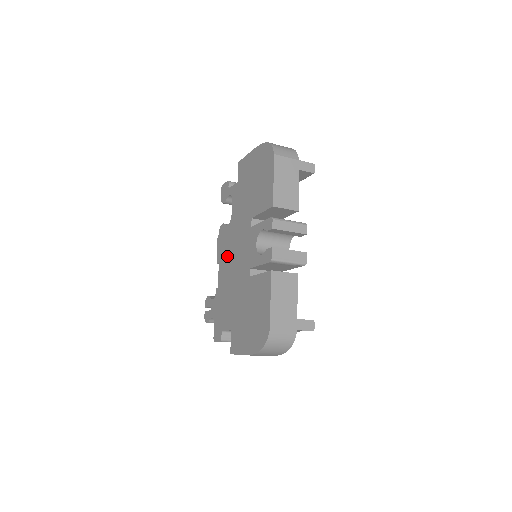
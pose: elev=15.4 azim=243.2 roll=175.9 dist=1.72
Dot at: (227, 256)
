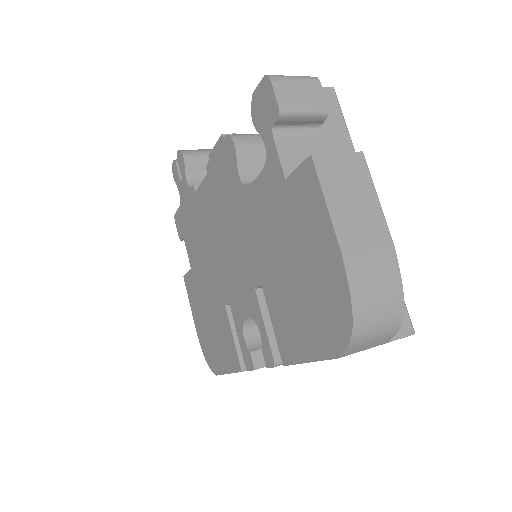
Dot at: (218, 206)
